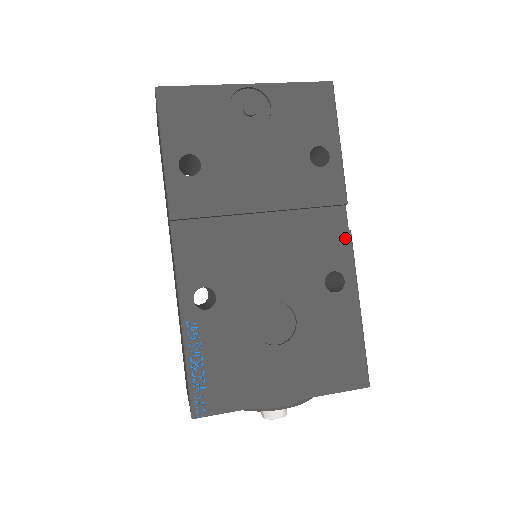
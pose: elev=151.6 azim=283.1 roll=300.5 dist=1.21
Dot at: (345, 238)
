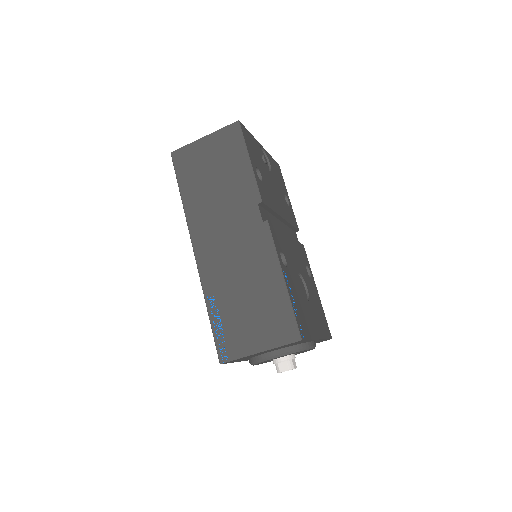
Dot at: (304, 249)
